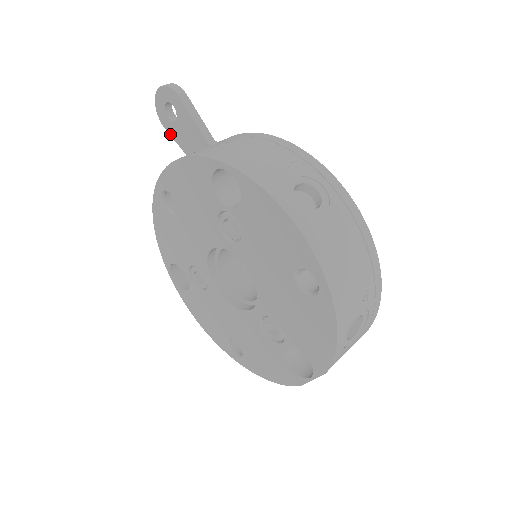
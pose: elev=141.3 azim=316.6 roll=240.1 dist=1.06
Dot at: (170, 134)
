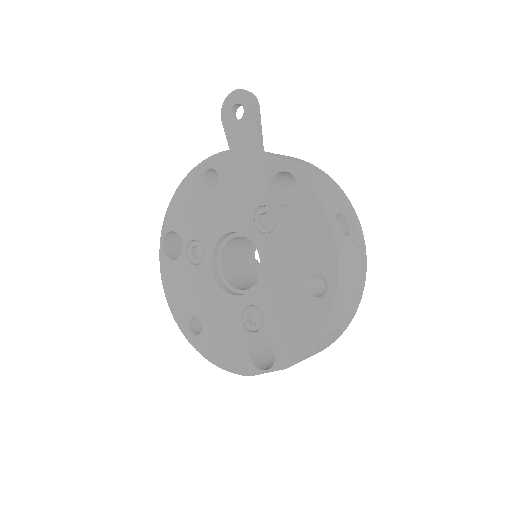
Dot at: (224, 128)
